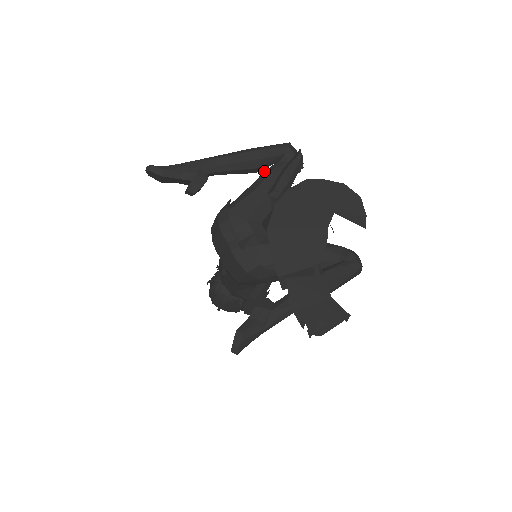
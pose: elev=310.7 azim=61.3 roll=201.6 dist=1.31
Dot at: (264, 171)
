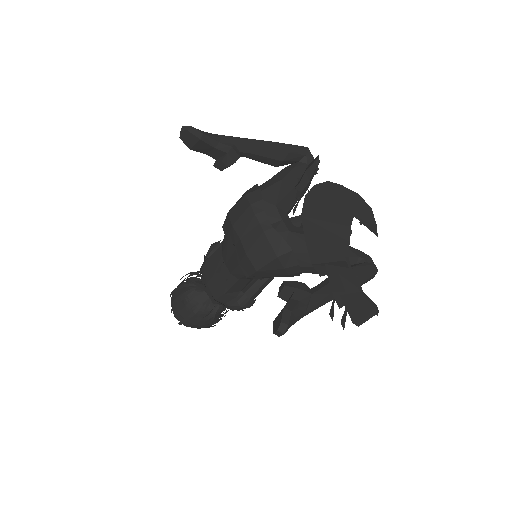
Dot at: occluded
